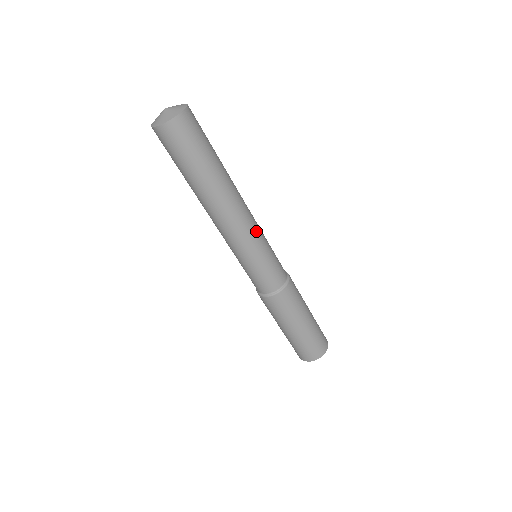
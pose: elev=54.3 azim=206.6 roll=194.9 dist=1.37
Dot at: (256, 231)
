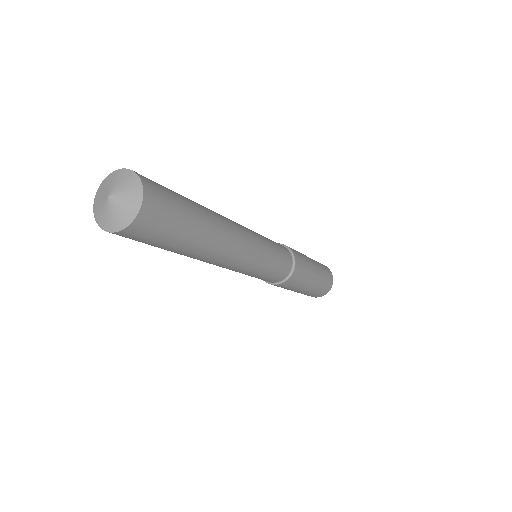
Dot at: (256, 255)
